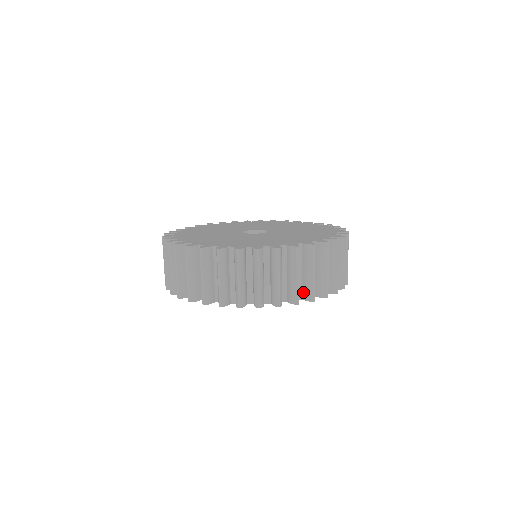
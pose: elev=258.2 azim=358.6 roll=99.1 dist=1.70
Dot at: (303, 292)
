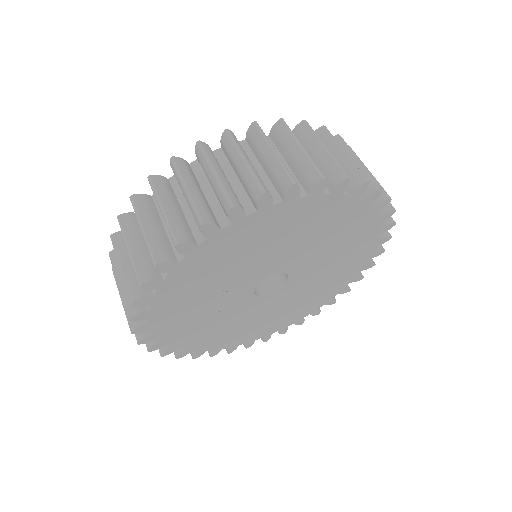
Dot at: occluded
